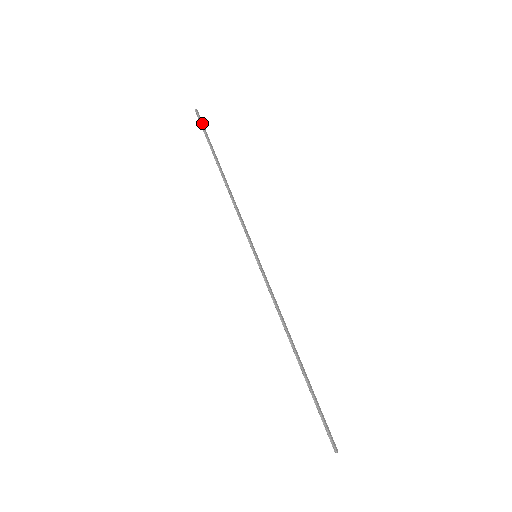
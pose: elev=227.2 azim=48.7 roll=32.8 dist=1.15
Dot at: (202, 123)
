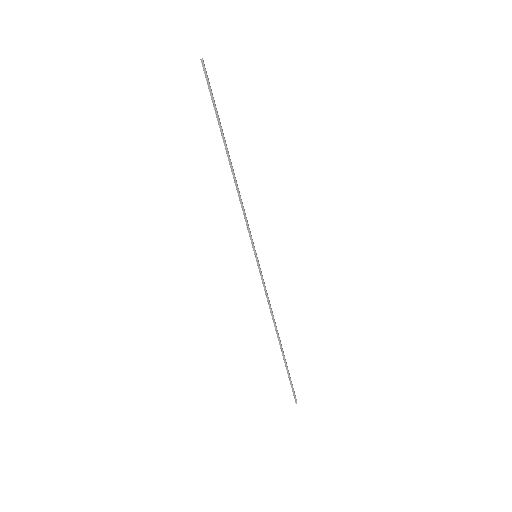
Dot at: (209, 83)
